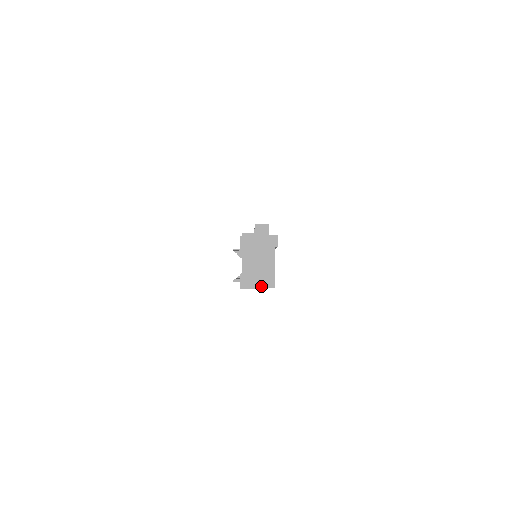
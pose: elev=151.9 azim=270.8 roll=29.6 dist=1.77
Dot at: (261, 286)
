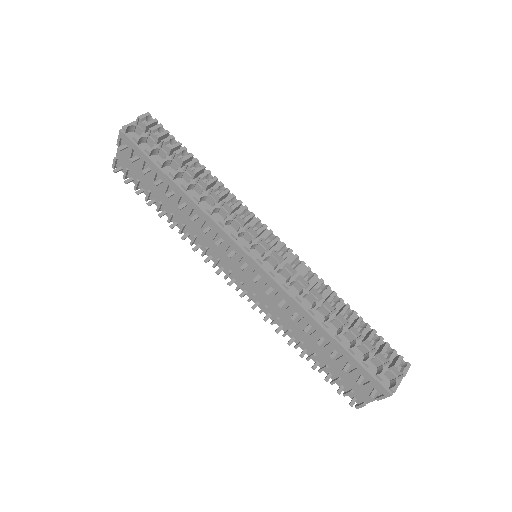
Dot at: occluded
